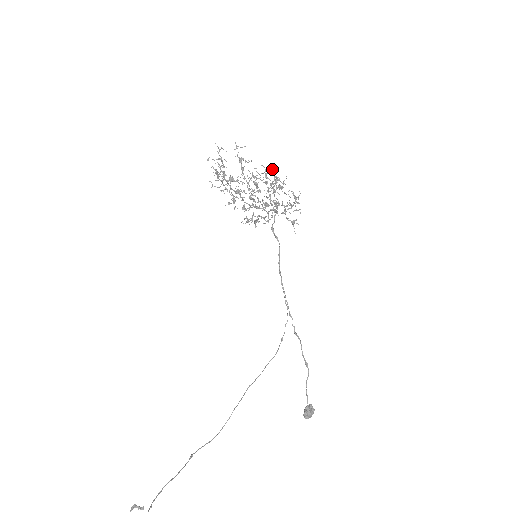
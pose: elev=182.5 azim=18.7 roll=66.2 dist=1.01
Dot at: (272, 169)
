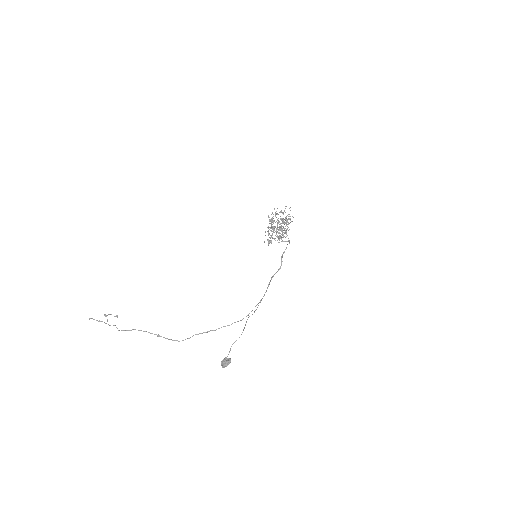
Dot at: (289, 214)
